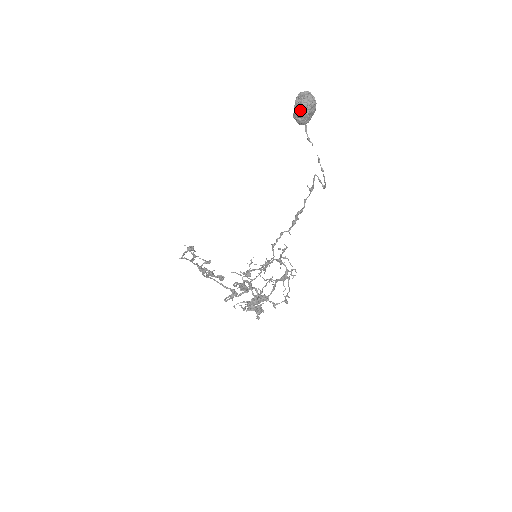
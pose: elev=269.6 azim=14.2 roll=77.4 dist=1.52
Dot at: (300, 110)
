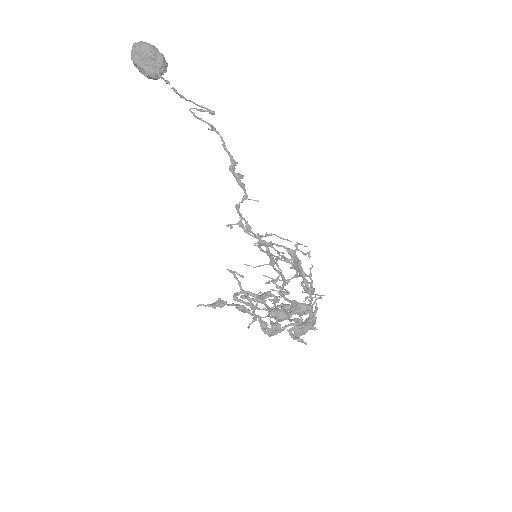
Dot at: (137, 66)
